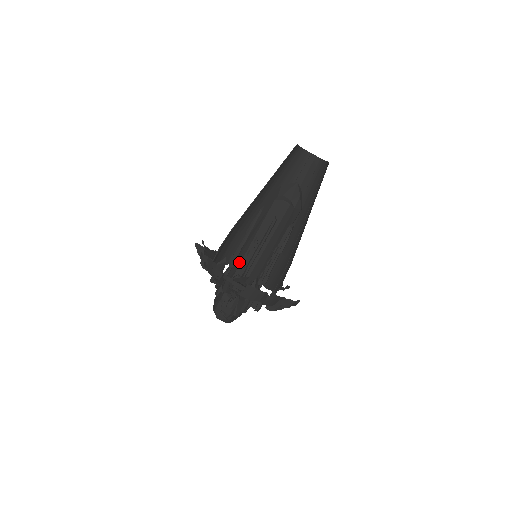
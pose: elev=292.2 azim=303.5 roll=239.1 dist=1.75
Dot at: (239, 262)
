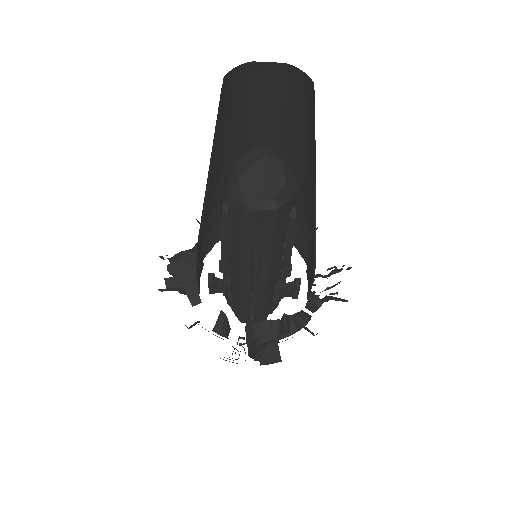
Dot at: (239, 285)
